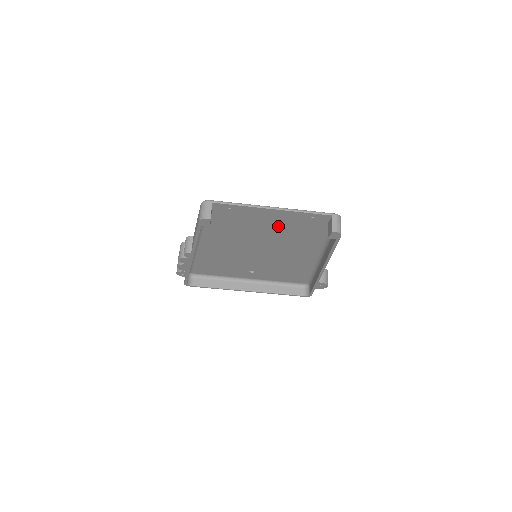
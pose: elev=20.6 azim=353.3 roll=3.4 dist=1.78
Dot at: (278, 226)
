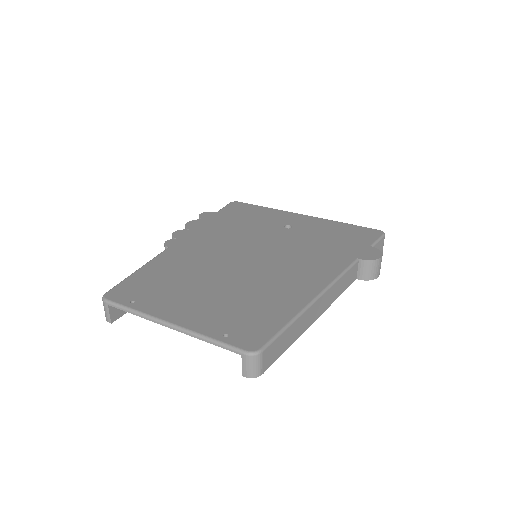
Dot at: (213, 305)
